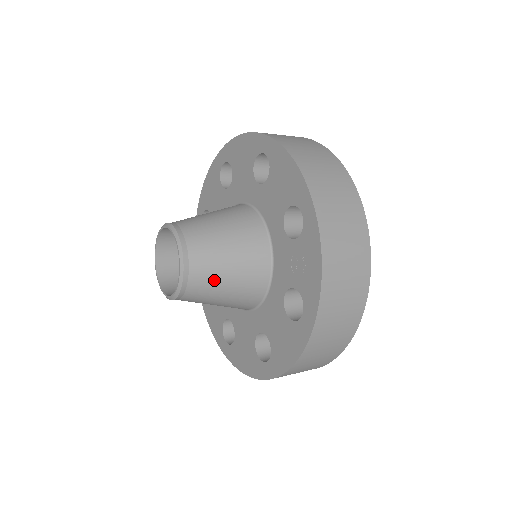
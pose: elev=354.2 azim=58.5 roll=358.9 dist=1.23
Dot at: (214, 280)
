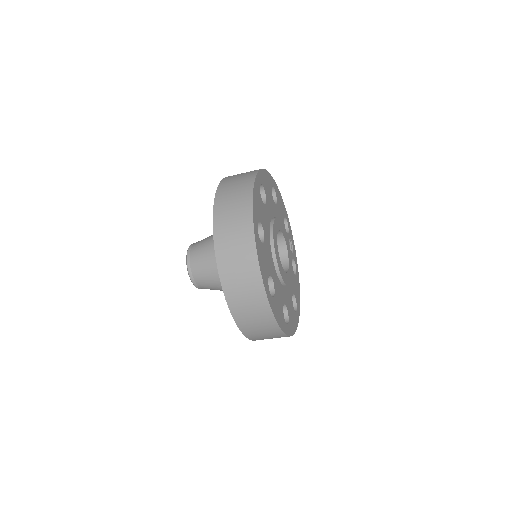
Dot at: (206, 277)
